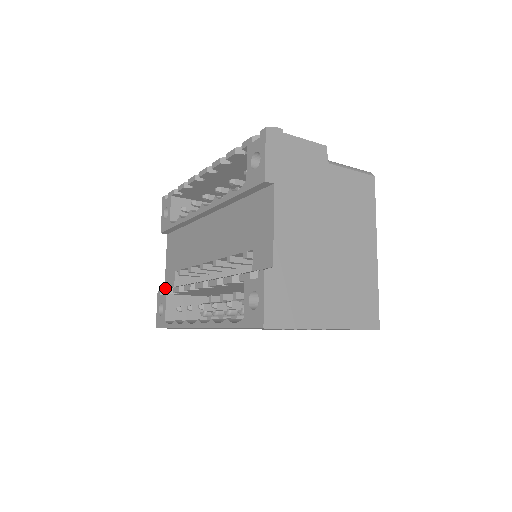
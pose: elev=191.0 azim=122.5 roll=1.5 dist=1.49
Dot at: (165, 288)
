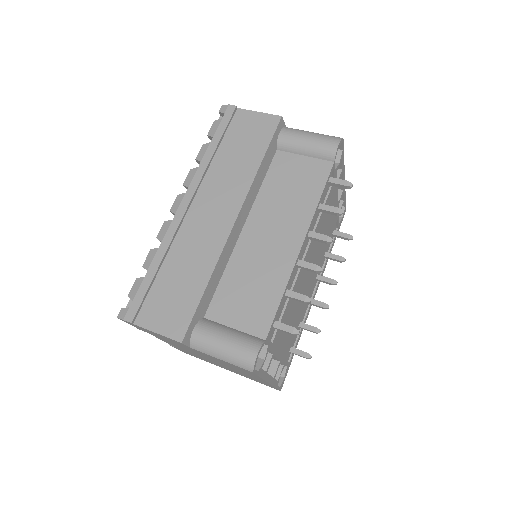
Dot at: occluded
